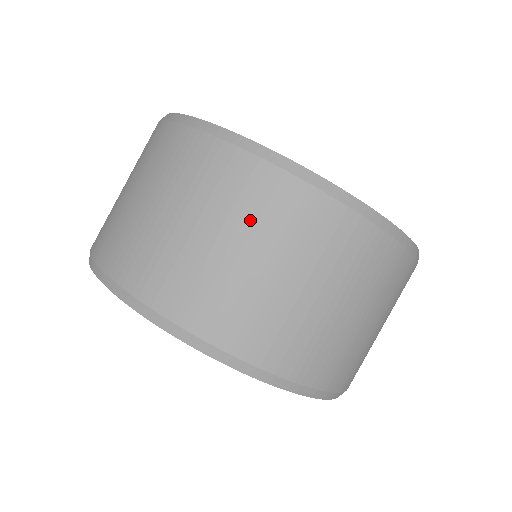
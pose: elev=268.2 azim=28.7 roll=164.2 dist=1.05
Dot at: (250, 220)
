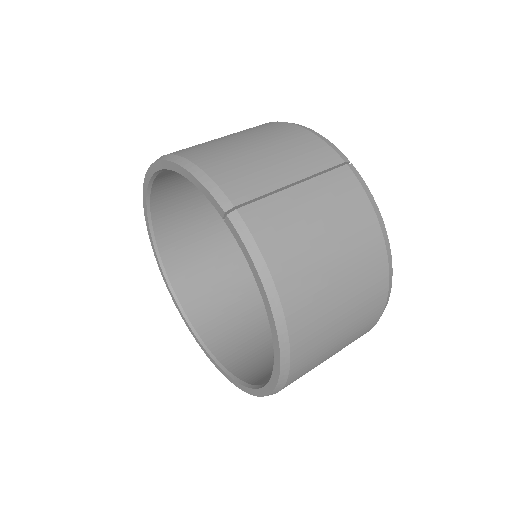
Dot at: occluded
